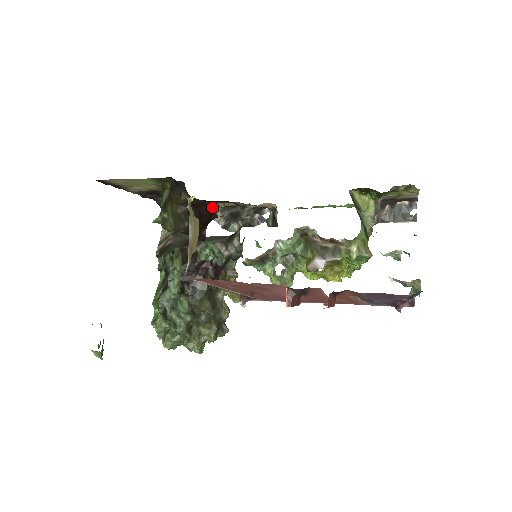
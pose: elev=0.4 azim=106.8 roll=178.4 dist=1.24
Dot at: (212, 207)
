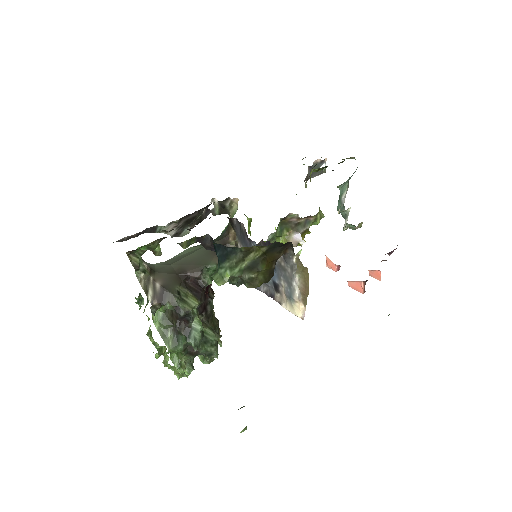
Dot at: (262, 241)
